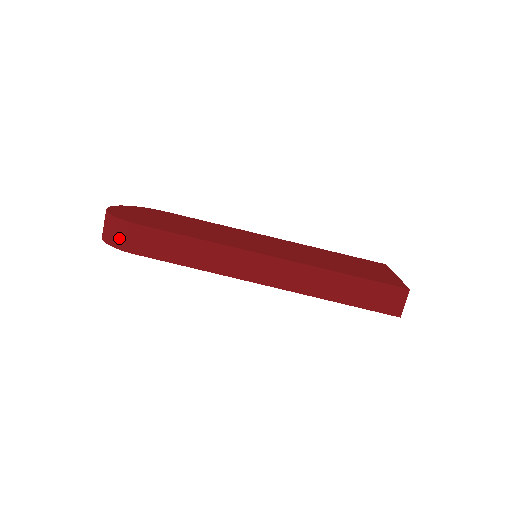
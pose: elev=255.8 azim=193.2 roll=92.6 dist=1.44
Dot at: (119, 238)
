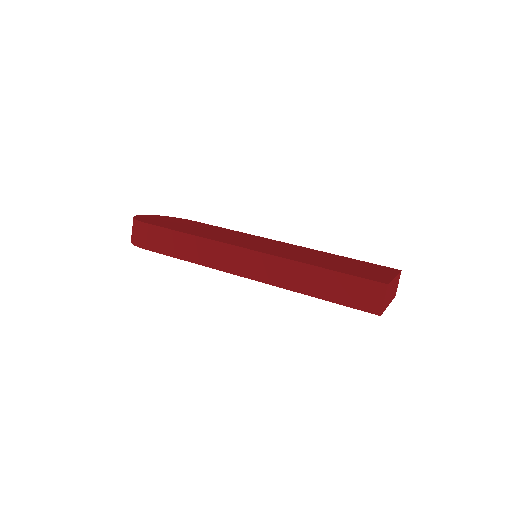
Dot at: (136, 236)
